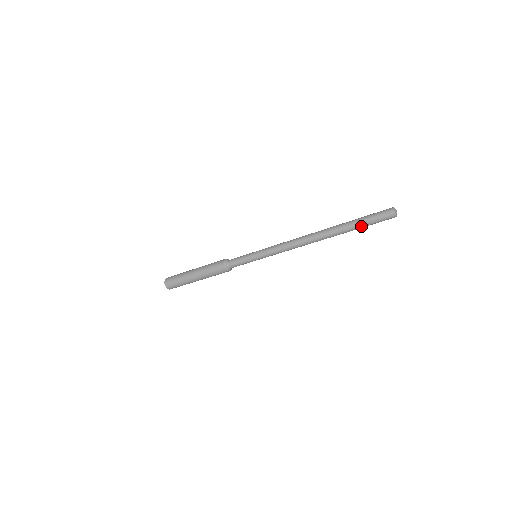
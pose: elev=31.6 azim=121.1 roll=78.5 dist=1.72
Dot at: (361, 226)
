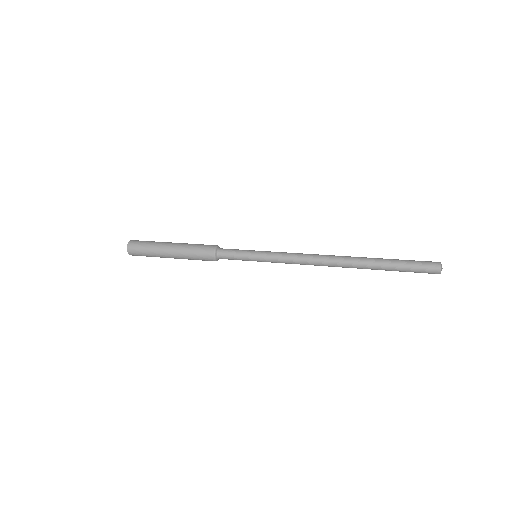
Dot at: (396, 269)
